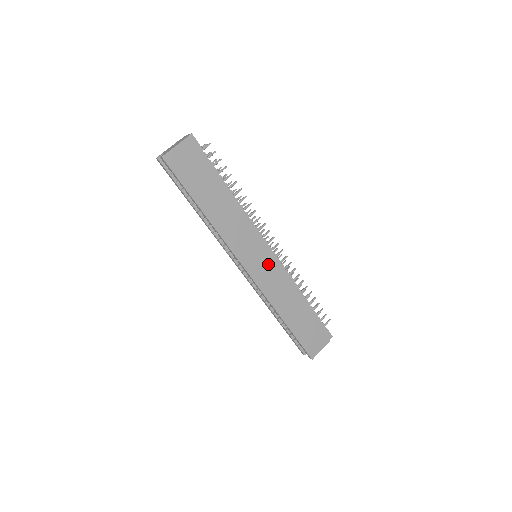
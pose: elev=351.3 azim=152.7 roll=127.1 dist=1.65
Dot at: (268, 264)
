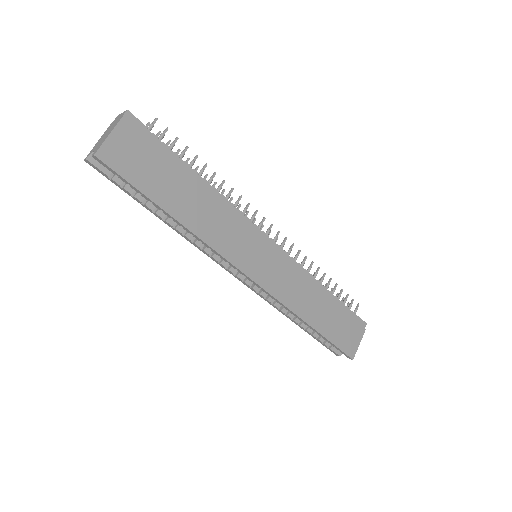
Dot at: (275, 262)
